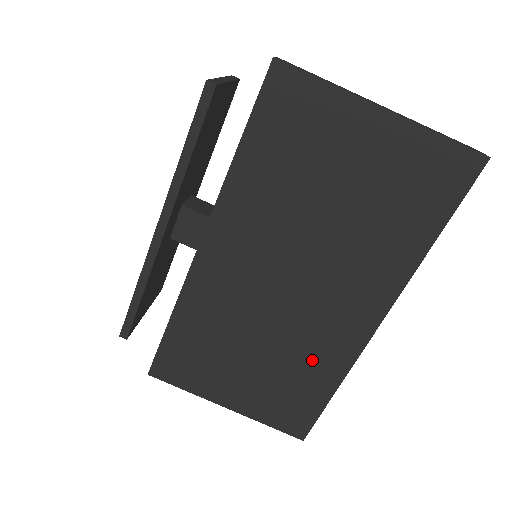
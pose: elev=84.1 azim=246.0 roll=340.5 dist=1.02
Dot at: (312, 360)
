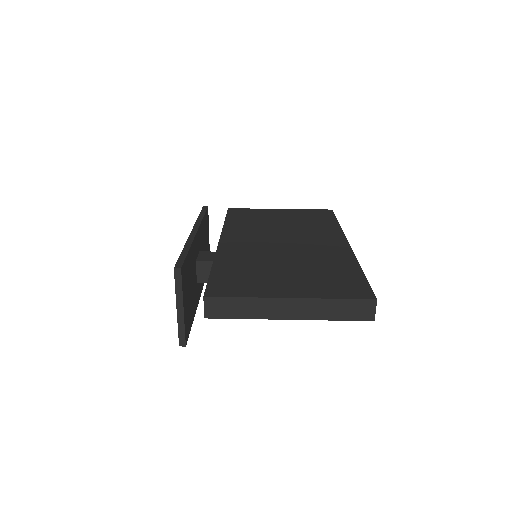
Dot at: (328, 262)
